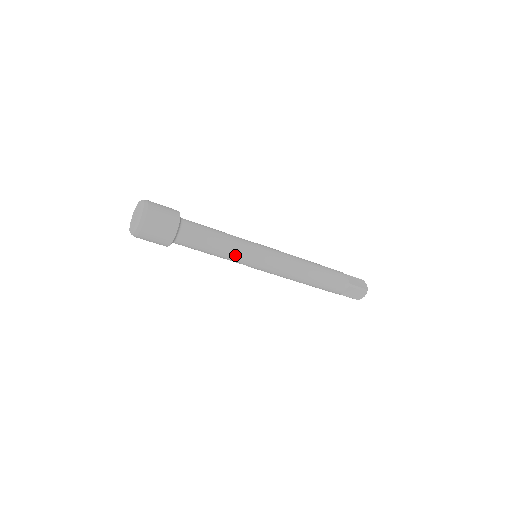
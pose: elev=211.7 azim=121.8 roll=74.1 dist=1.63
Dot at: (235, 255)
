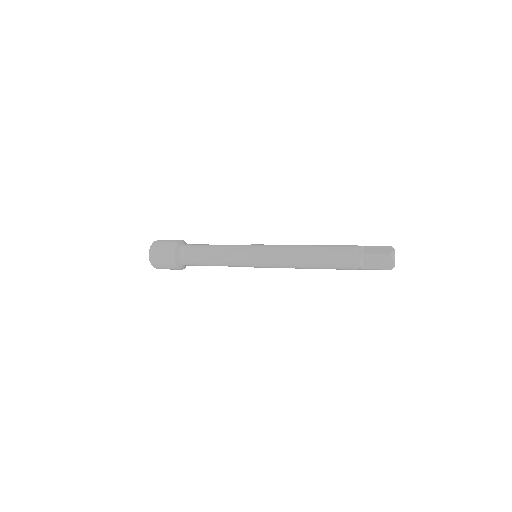
Dot at: occluded
